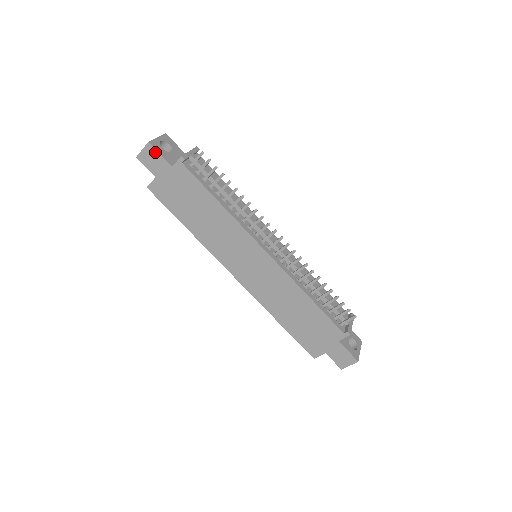
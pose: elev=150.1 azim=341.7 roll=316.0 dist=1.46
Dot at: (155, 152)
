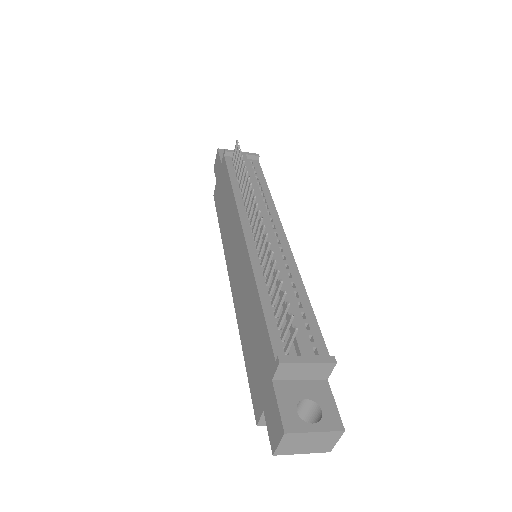
Dot at: (218, 156)
